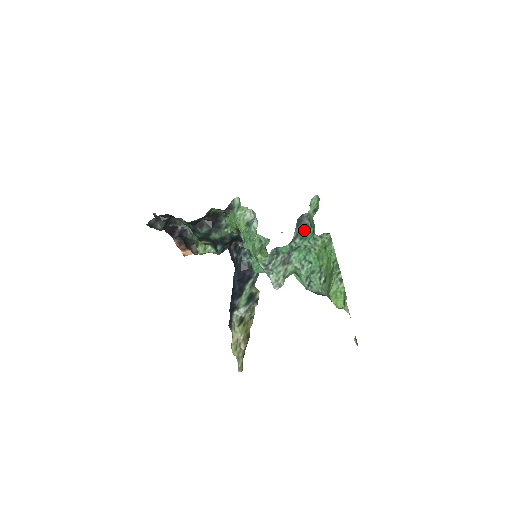
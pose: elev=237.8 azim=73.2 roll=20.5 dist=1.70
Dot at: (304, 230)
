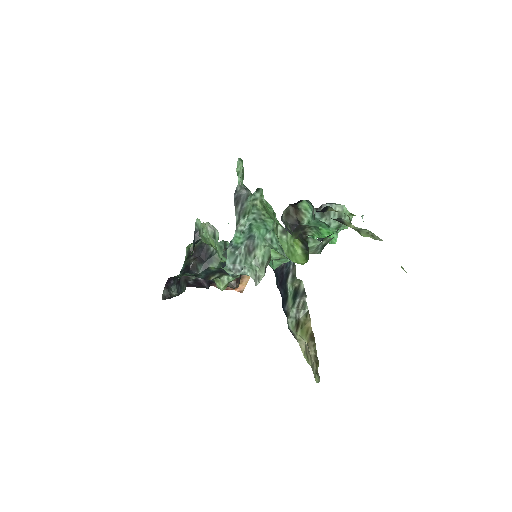
Dot at: (245, 204)
